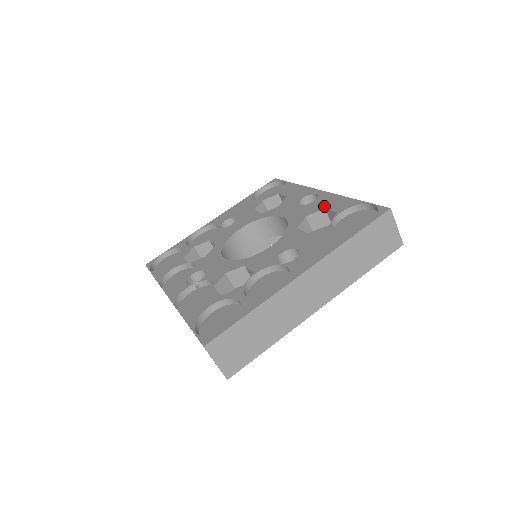
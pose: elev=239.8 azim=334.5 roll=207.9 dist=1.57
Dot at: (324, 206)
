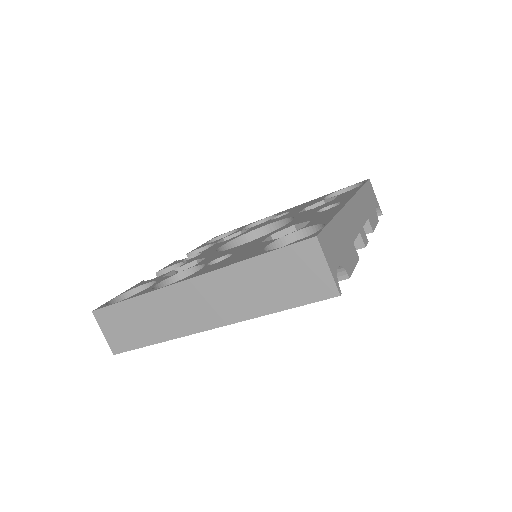
Dot at: (315, 217)
